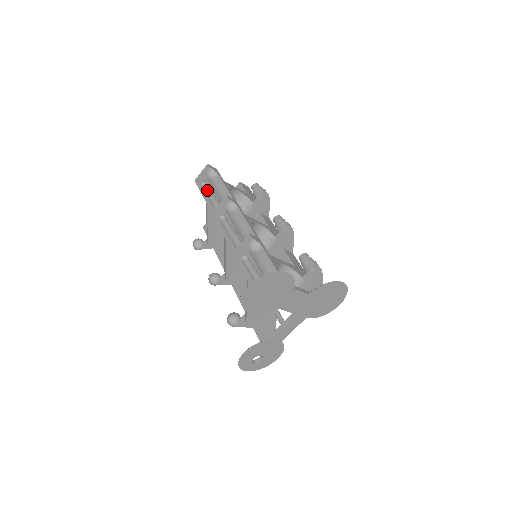
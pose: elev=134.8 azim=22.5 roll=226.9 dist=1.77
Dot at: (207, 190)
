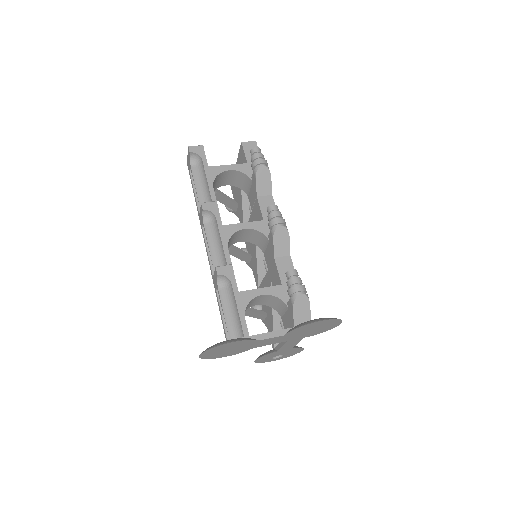
Dot at: occluded
